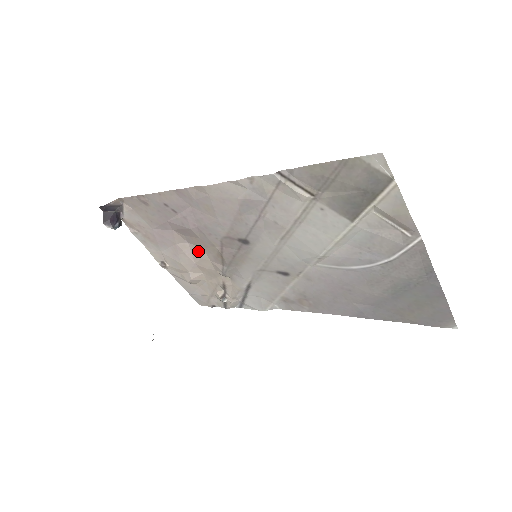
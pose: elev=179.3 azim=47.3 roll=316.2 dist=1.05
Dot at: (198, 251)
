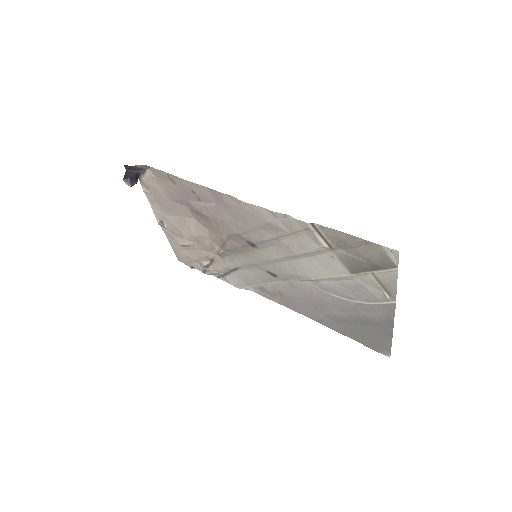
Dot at: (202, 229)
